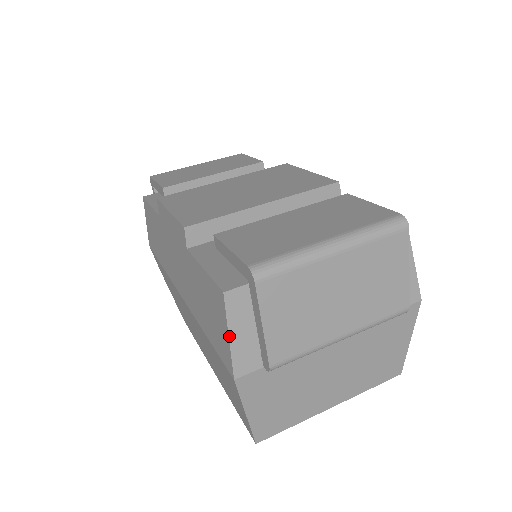
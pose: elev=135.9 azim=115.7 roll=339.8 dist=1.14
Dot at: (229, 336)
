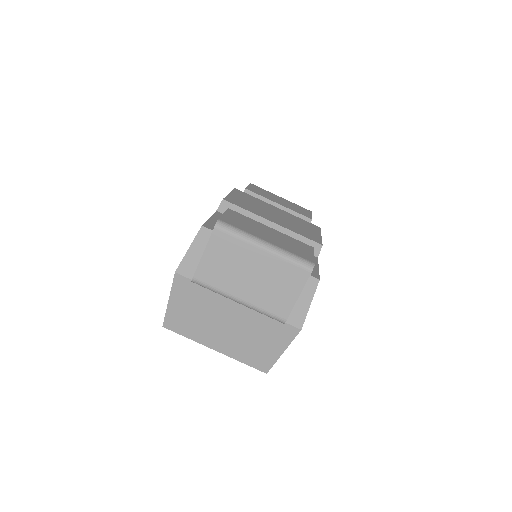
Dot at: (189, 249)
